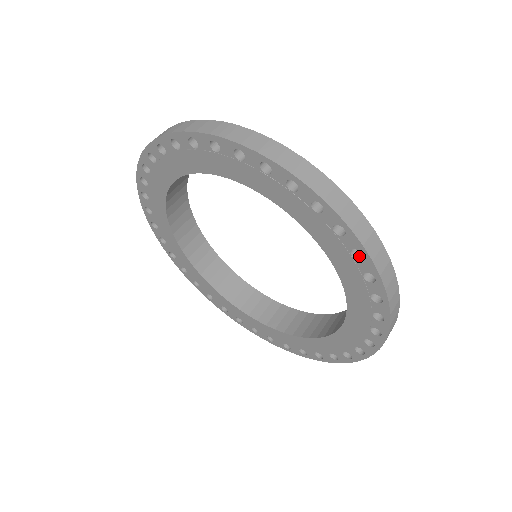
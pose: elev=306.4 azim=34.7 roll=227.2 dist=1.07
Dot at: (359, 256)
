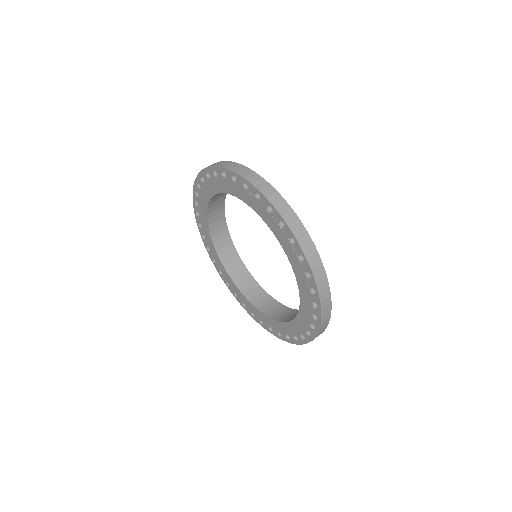
Dot at: (238, 180)
